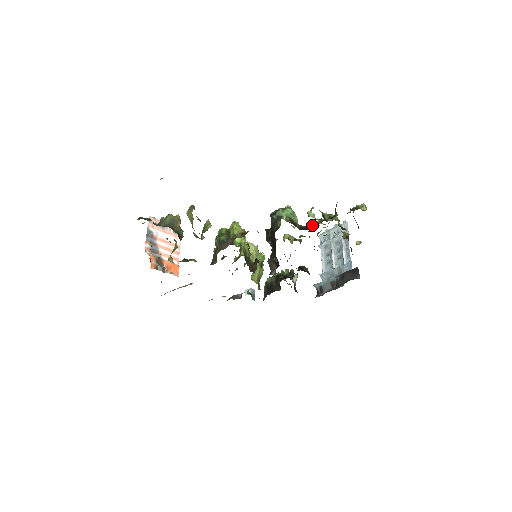
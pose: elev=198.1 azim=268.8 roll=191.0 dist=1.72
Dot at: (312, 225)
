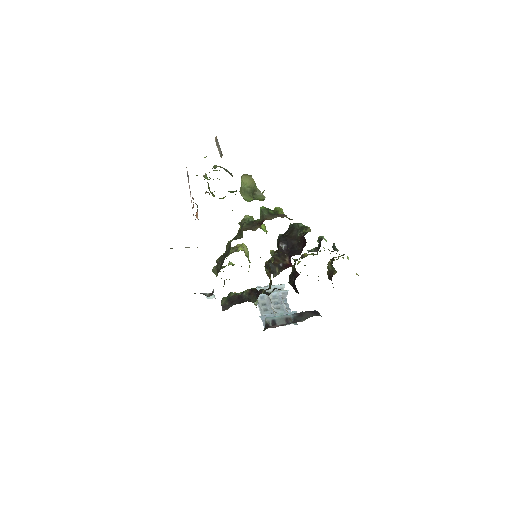
Dot at: (312, 251)
